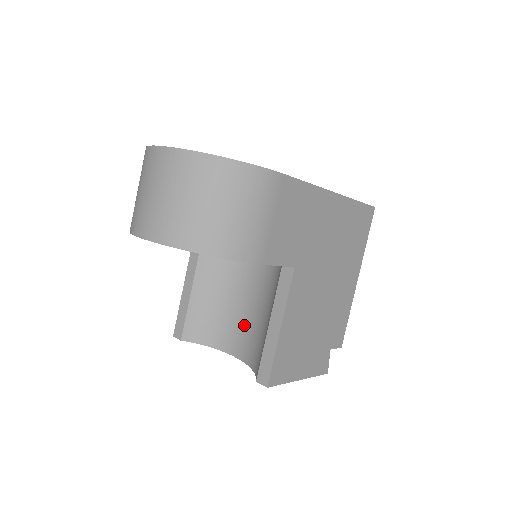
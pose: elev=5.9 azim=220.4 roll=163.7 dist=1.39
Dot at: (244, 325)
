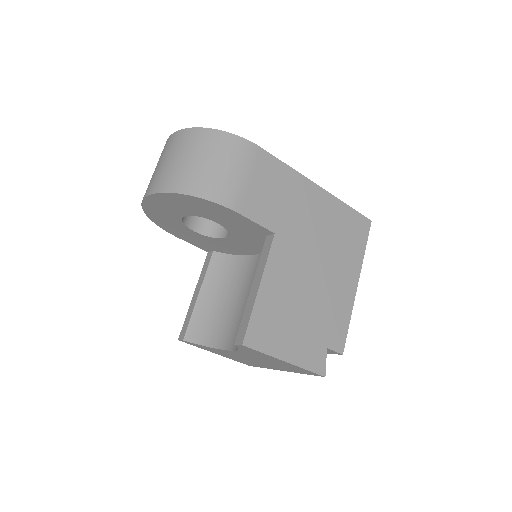
Dot at: (240, 317)
